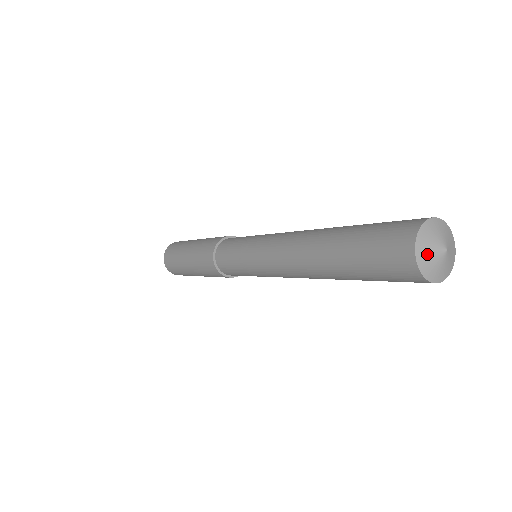
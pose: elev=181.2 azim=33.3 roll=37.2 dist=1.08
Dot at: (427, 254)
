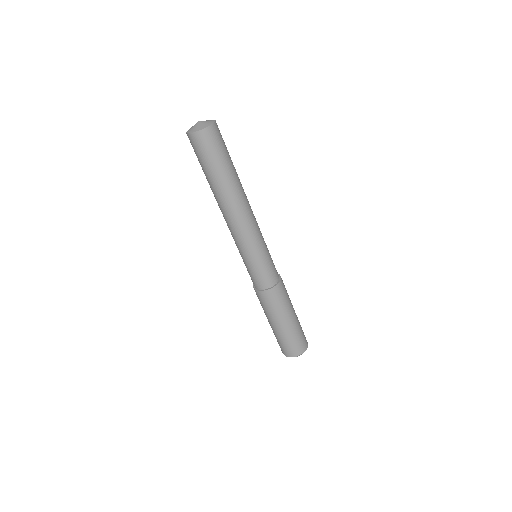
Dot at: occluded
